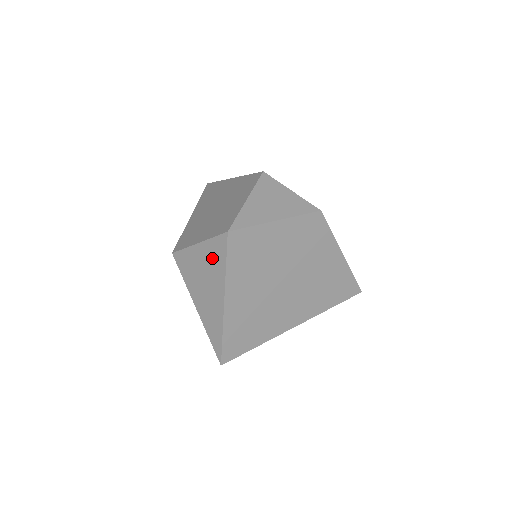
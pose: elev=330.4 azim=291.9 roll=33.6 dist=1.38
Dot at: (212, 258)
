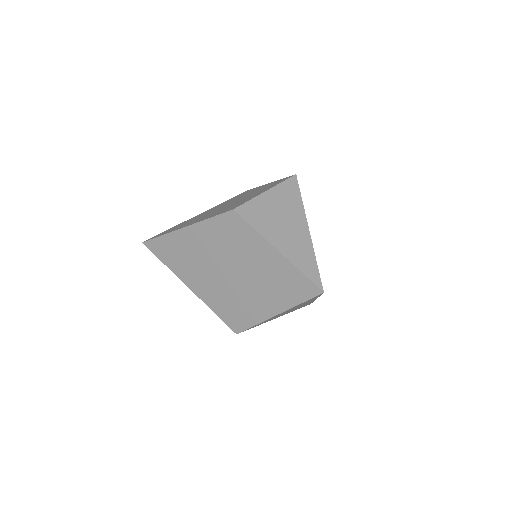
Dot at: (286, 197)
